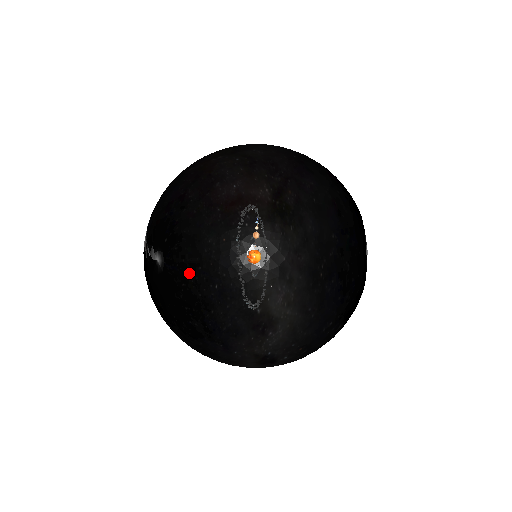
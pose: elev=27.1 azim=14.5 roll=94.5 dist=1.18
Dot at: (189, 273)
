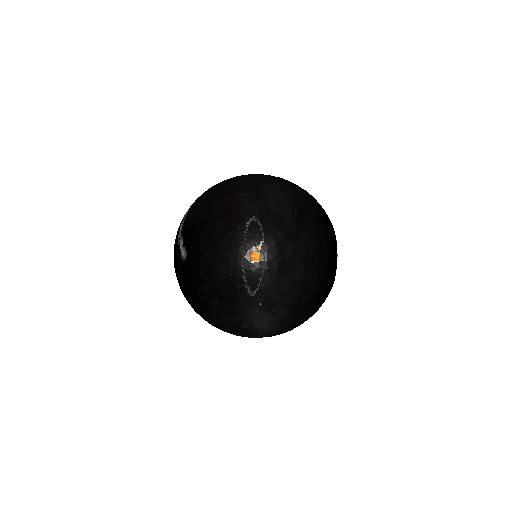
Dot at: (199, 282)
